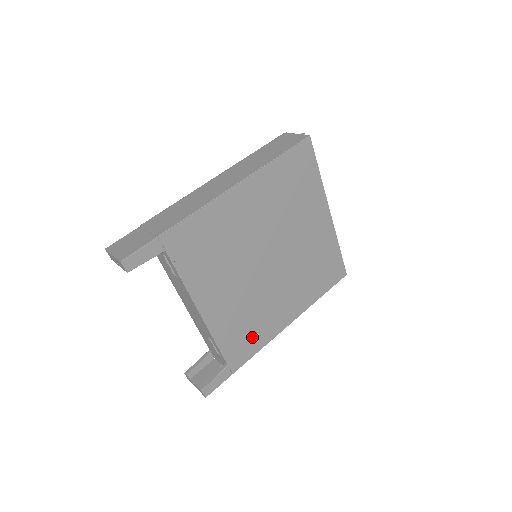
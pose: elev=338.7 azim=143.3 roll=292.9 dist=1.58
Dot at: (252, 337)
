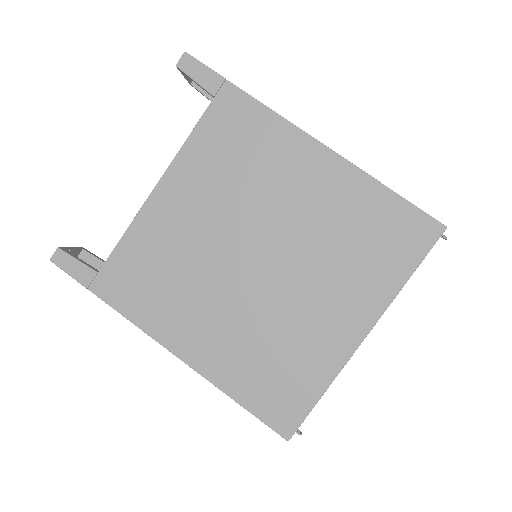
Dot at: (144, 293)
